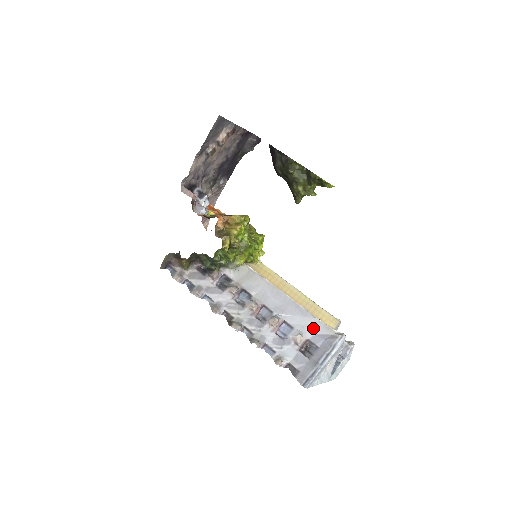
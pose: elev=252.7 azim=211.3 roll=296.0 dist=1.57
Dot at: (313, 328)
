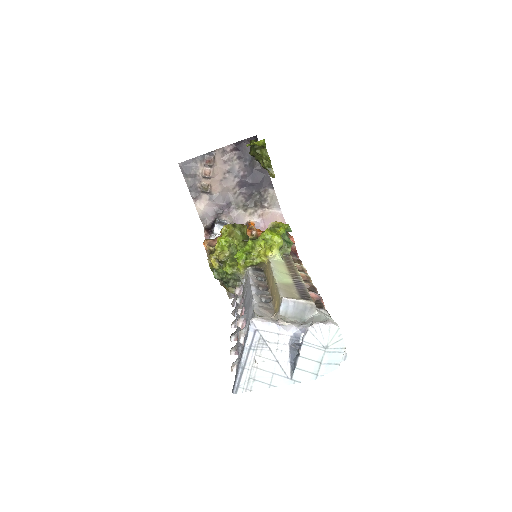
Dot at: (250, 319)
